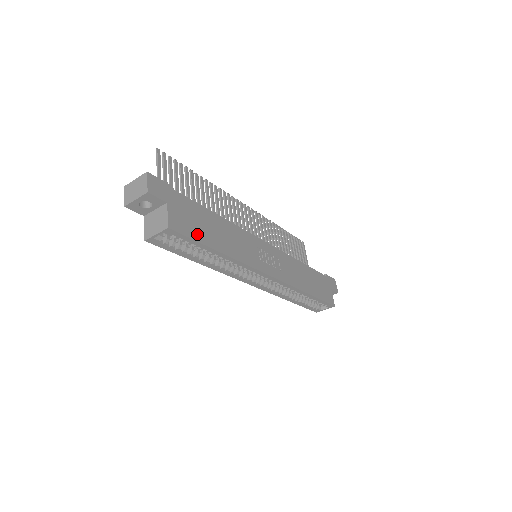
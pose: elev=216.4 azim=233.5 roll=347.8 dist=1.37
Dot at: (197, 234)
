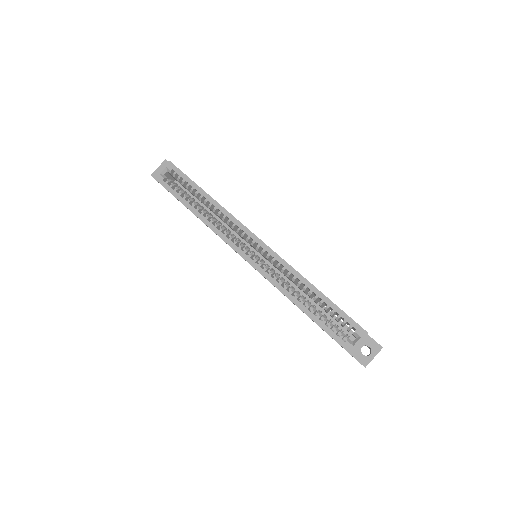
Dot at: occluded
